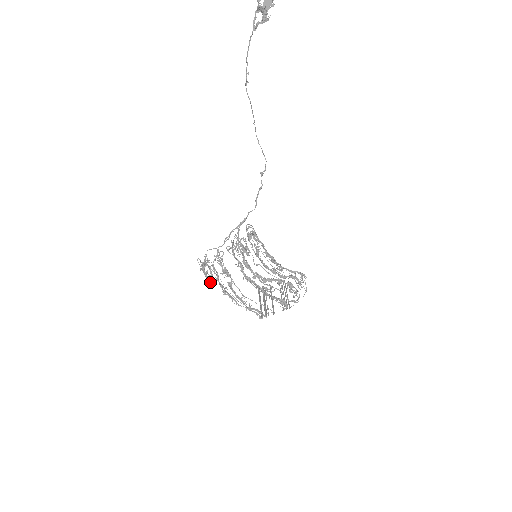
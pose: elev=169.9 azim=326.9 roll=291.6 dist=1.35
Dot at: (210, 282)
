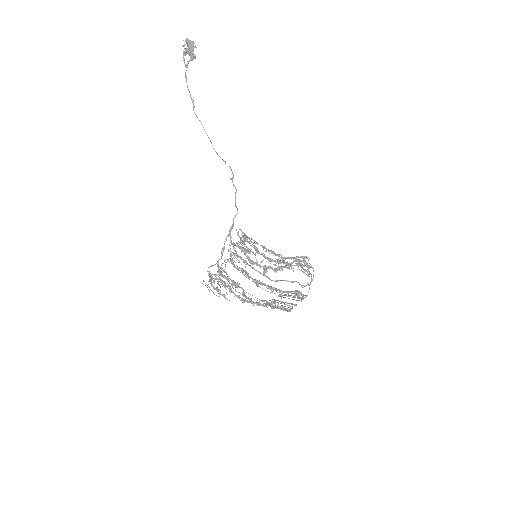
Dot at: (225, 295)
